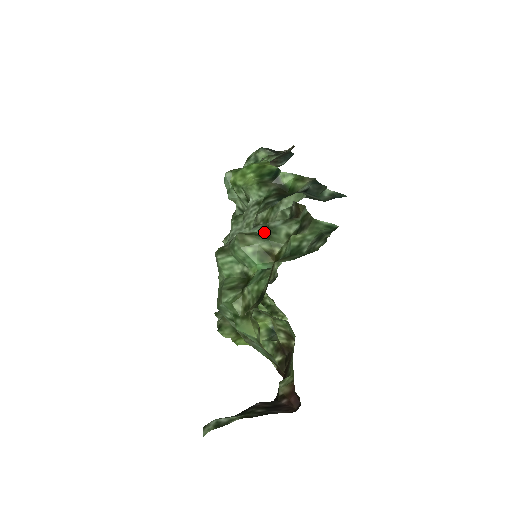
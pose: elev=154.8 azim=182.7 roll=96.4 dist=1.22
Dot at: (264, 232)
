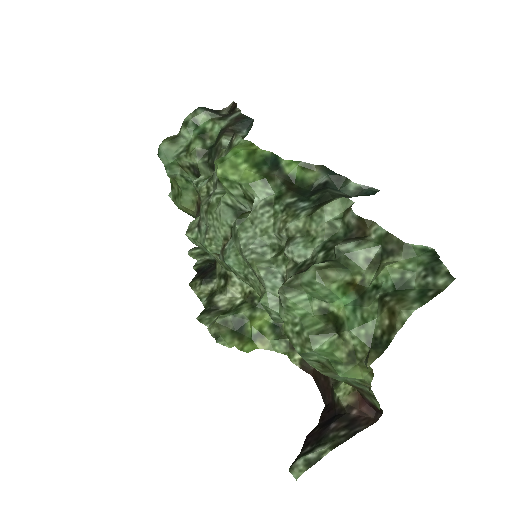
Dot at: (331, 257)
